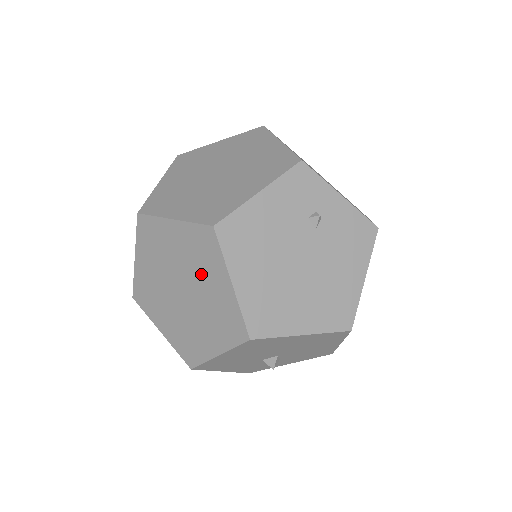
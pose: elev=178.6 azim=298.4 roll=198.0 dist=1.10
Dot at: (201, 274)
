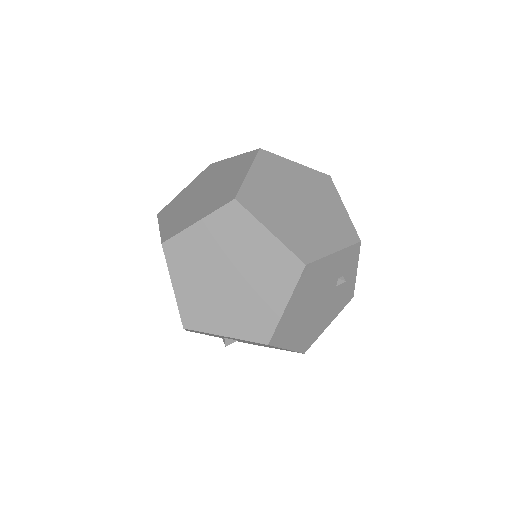
Dot at: (263, 282)
